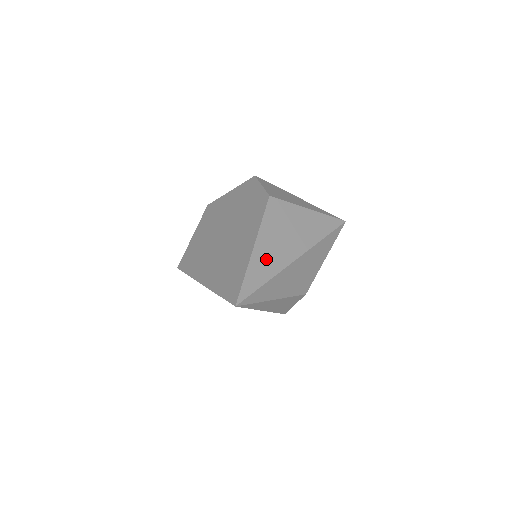
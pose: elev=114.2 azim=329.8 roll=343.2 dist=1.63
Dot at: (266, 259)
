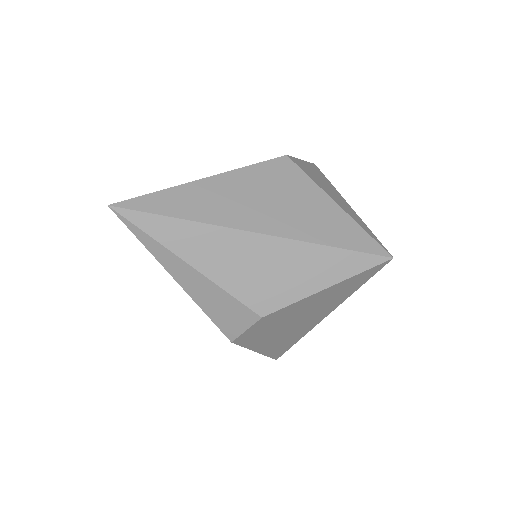
Dot at: (208, 199)
